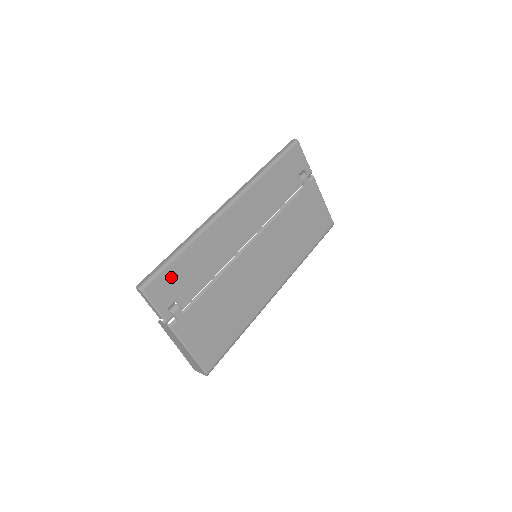
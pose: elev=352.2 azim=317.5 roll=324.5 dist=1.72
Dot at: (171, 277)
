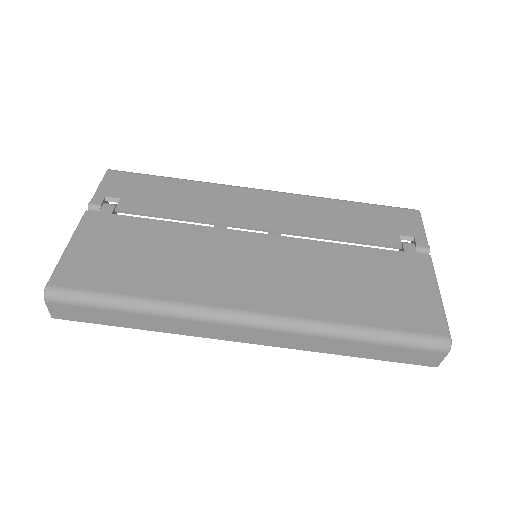
Dot at: (141, 183)
